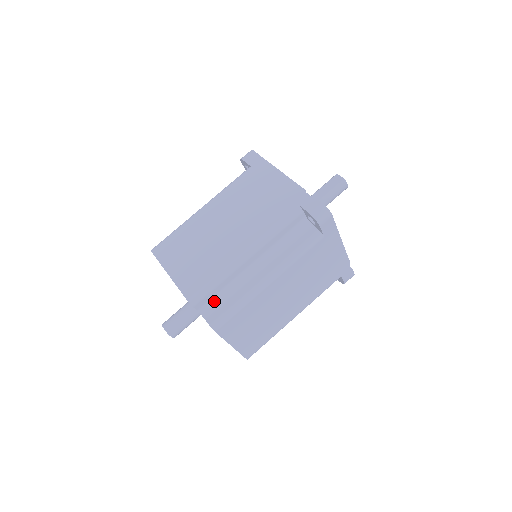
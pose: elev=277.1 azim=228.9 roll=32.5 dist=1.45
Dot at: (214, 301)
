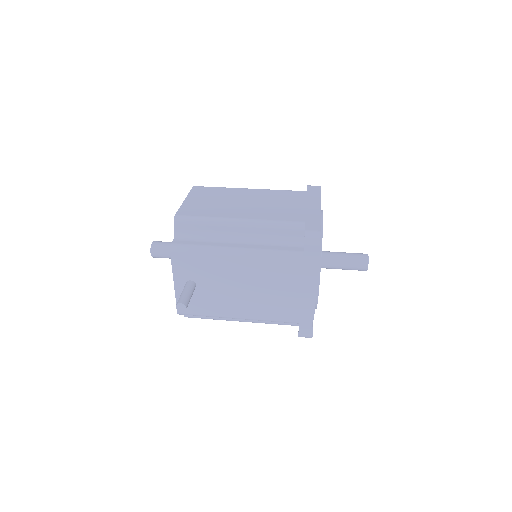
Dot at: occluded
